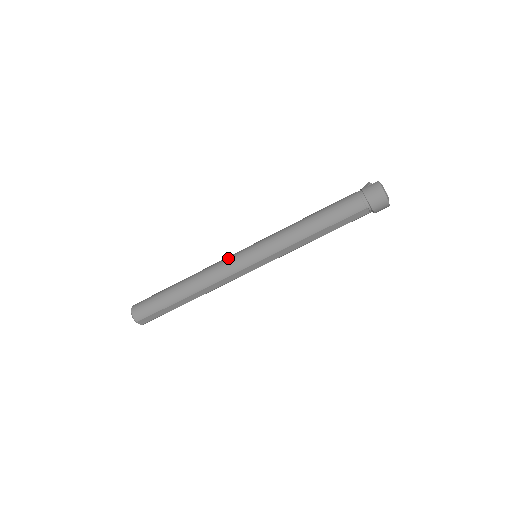
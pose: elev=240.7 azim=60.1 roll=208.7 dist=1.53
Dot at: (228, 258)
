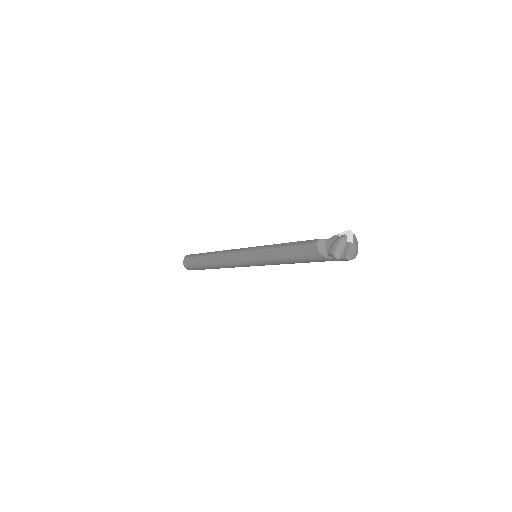
Dot at: (239, 266)
